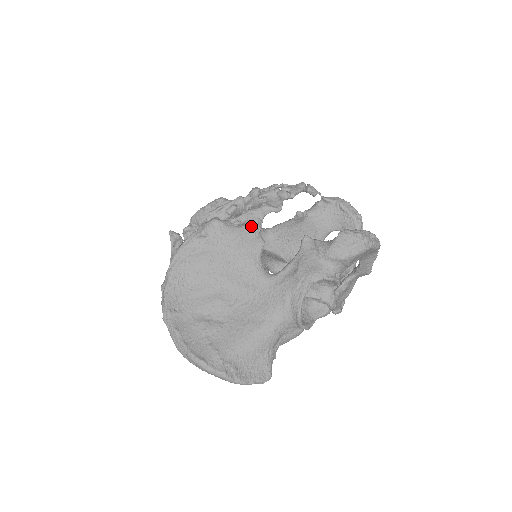
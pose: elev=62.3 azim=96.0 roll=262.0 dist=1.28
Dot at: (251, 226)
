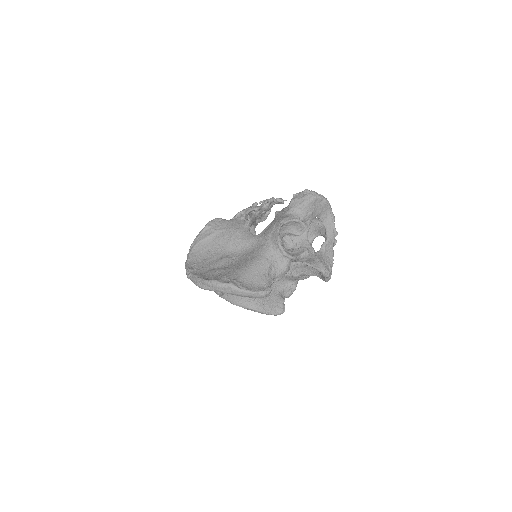
Dot at: occluded
